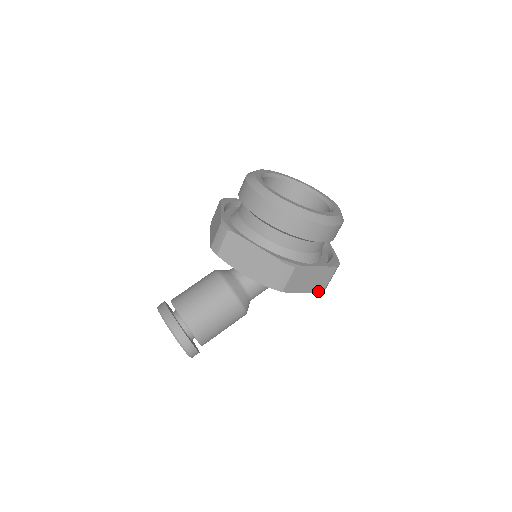
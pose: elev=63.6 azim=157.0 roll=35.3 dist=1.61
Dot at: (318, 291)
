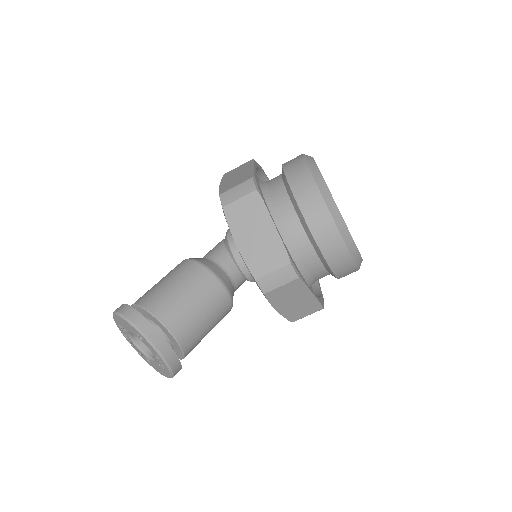
Dot at: occluded
